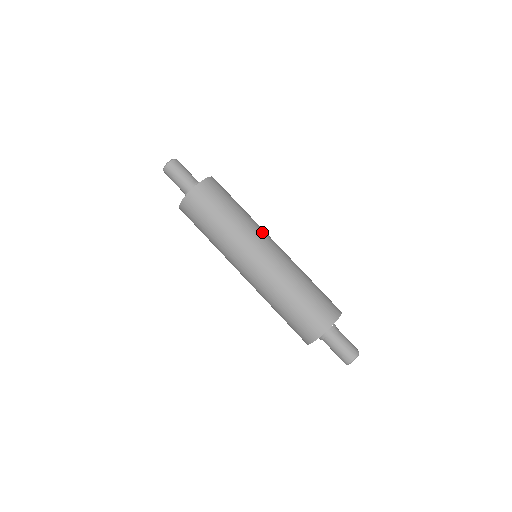
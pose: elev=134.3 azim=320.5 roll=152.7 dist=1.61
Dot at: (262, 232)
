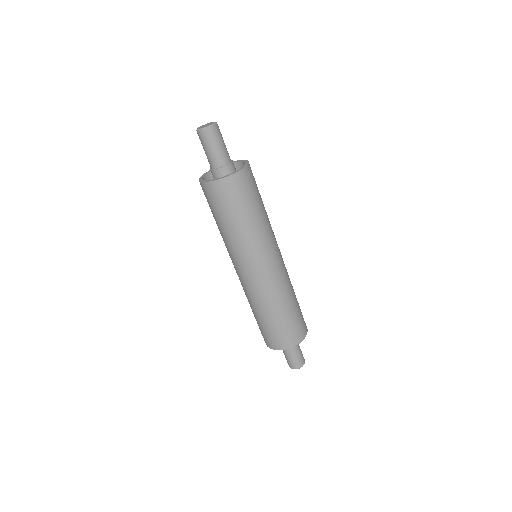
Dot at: occluded
